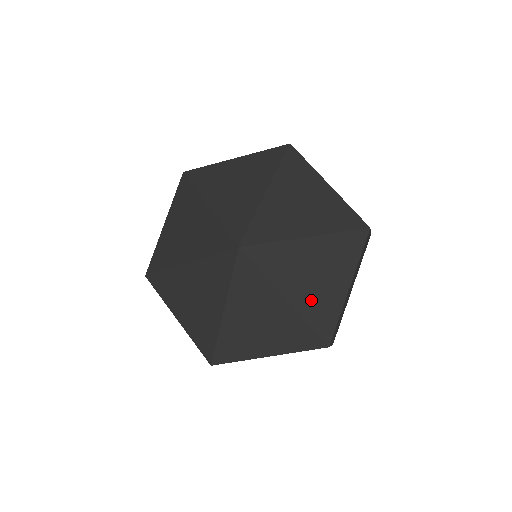
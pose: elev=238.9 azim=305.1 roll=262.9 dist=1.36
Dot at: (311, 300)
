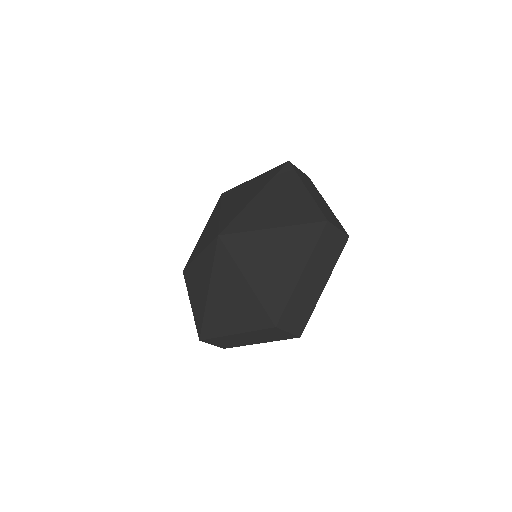
Dot at: (266, 282)
